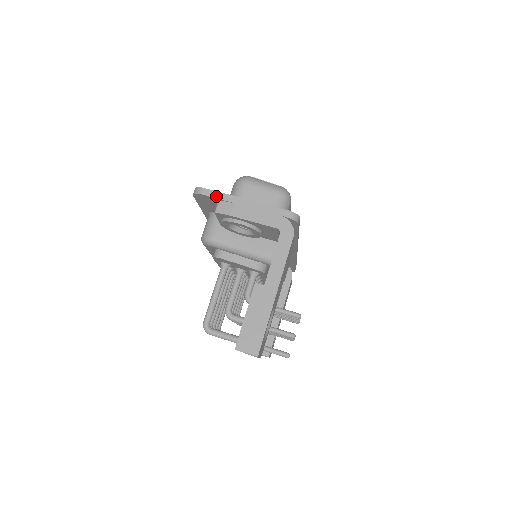
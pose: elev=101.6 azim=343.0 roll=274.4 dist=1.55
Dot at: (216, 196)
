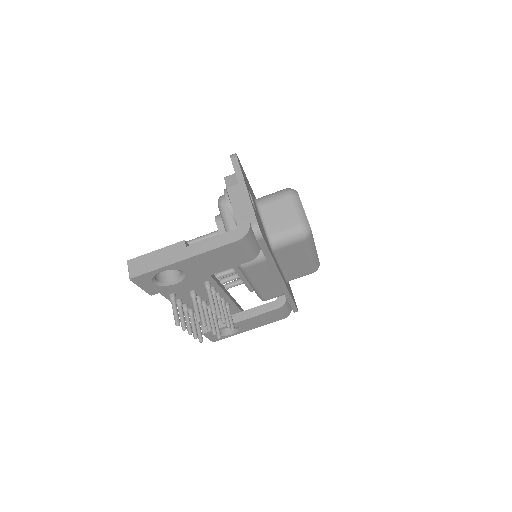
Dot at: (236, 168)
